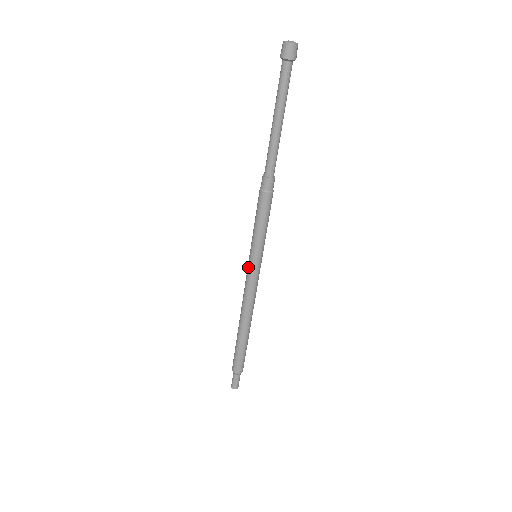
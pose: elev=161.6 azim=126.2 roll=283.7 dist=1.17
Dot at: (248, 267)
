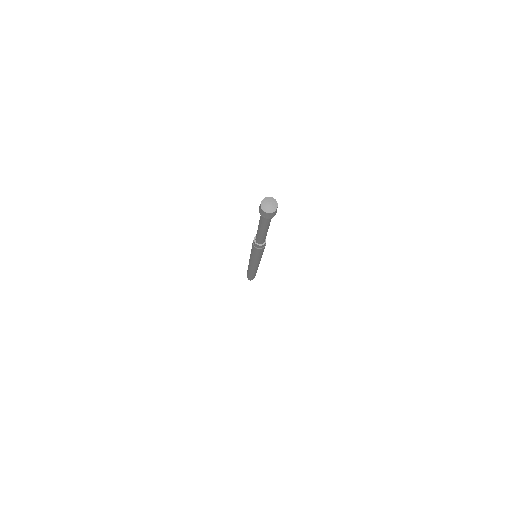
Dot at: occluded
